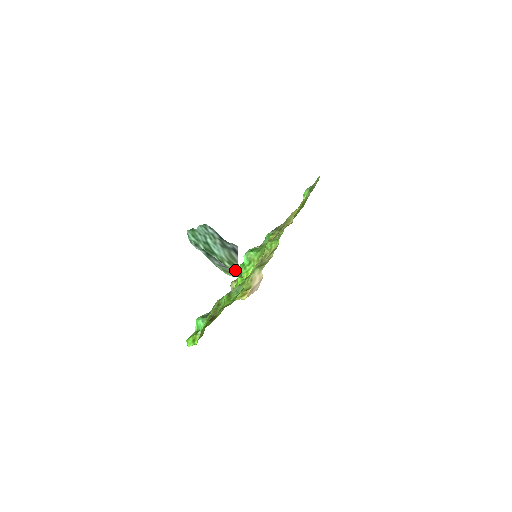
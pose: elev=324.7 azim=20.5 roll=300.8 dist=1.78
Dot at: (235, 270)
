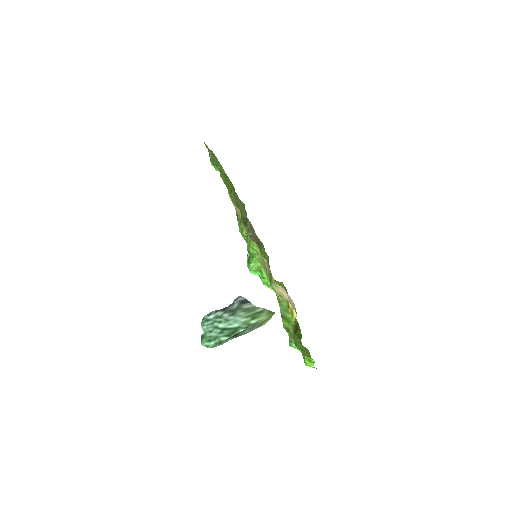
Dot at: (263, 316)
